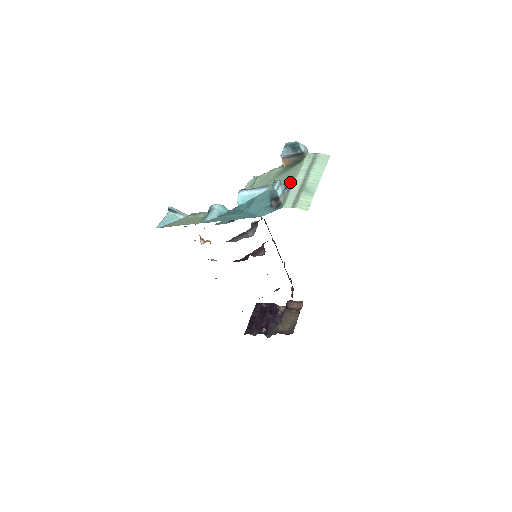
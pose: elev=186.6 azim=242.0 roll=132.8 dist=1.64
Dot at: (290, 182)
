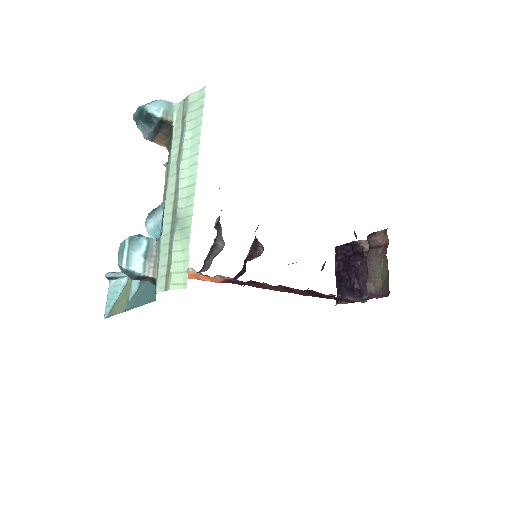
Dot at: occluded
